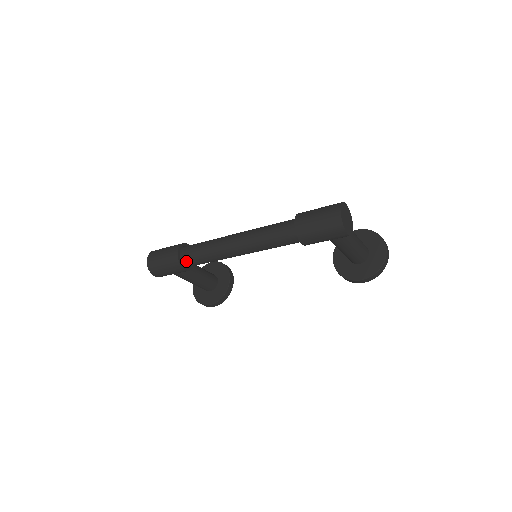
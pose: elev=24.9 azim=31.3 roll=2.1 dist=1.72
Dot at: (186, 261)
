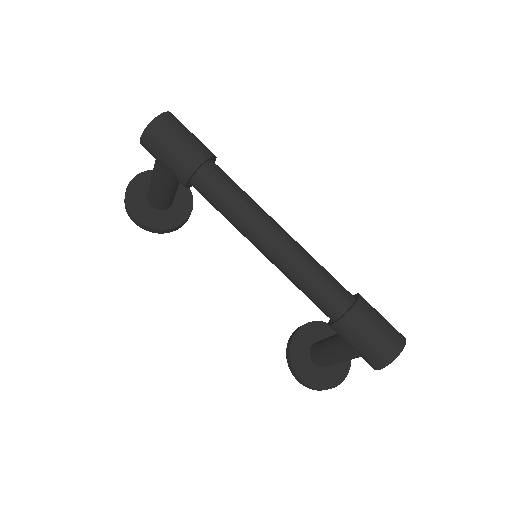
Dot at: (201, 180)
